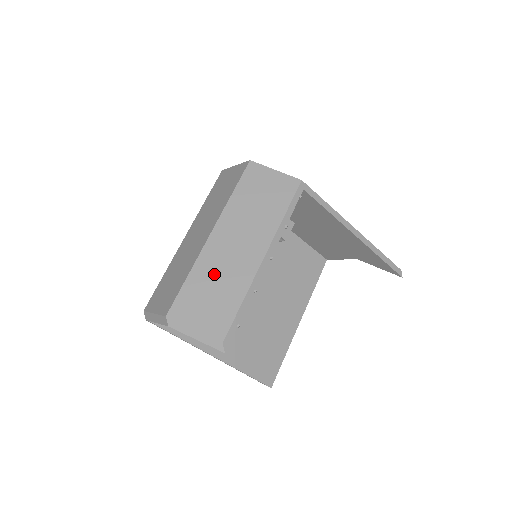
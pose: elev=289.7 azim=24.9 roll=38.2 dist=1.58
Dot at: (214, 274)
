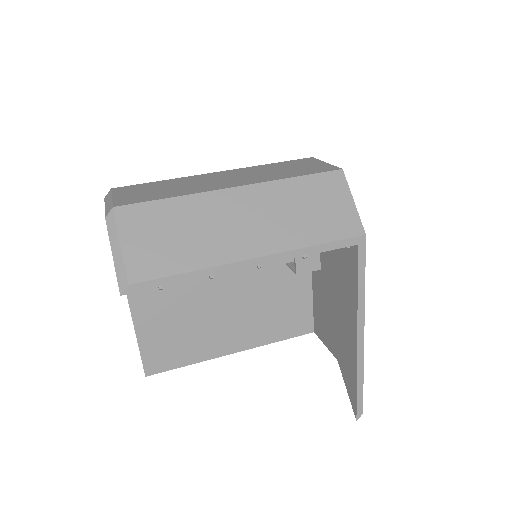
Dot at: (196, 221)
